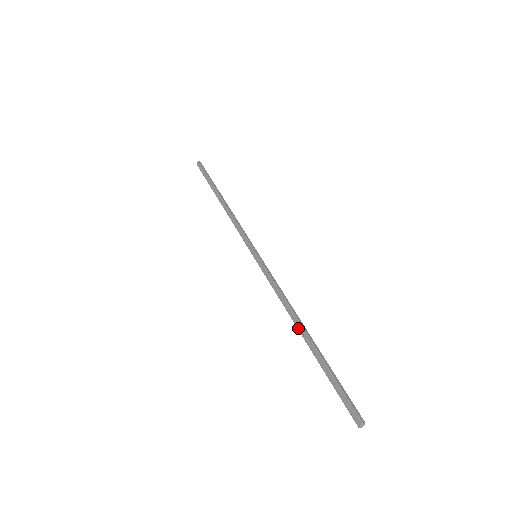
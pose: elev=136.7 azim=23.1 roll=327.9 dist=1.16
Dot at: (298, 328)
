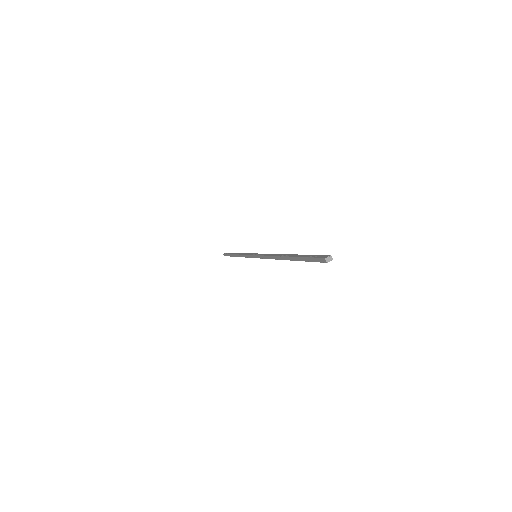
Dot at: (282, 256)
